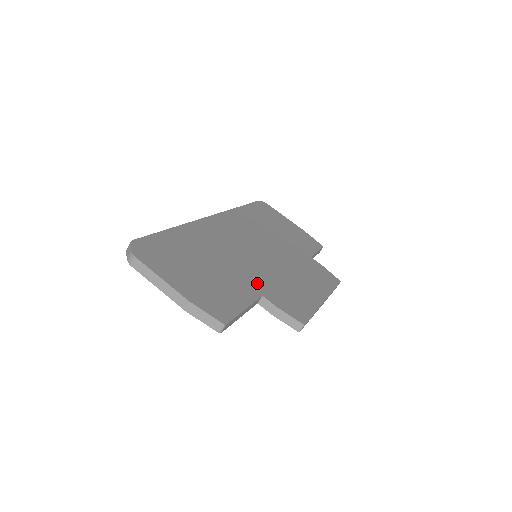
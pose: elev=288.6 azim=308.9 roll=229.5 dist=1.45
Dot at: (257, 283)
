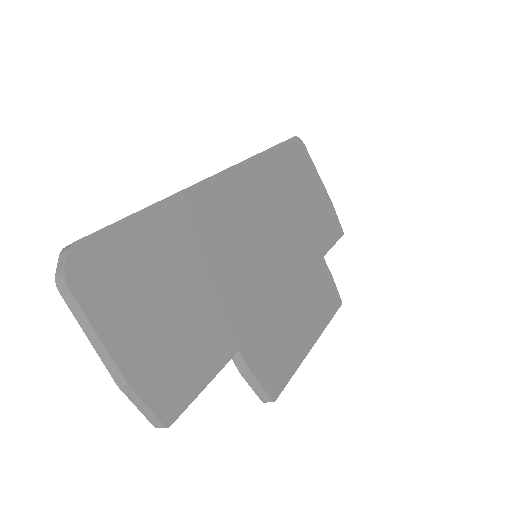
Dot at: (240, 324)
